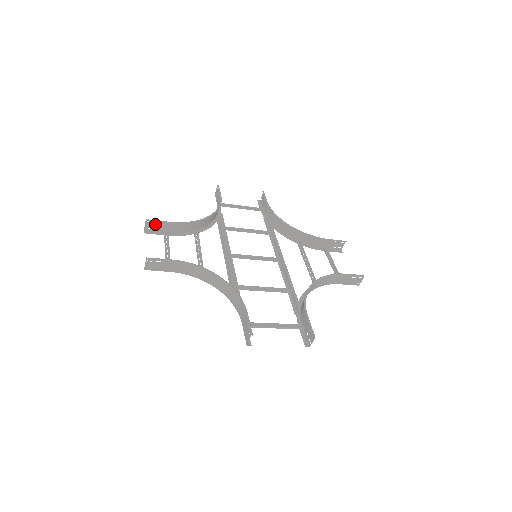
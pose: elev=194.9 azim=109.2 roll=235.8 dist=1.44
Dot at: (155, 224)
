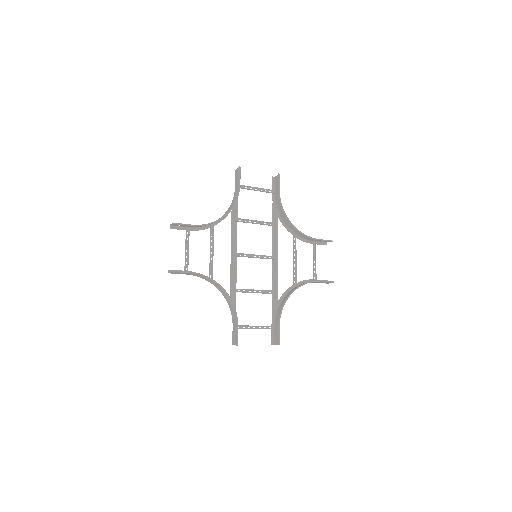
Dot at: (180, 224)
